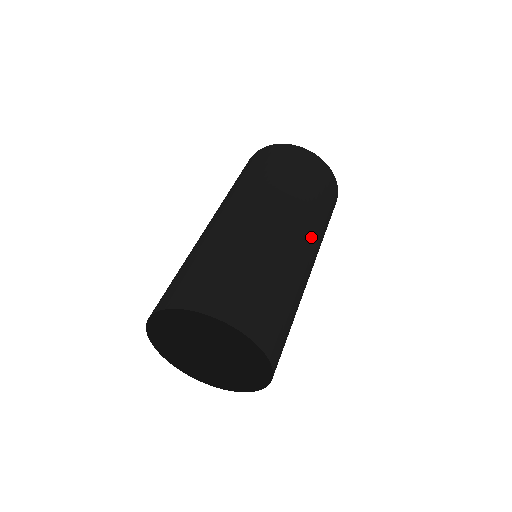
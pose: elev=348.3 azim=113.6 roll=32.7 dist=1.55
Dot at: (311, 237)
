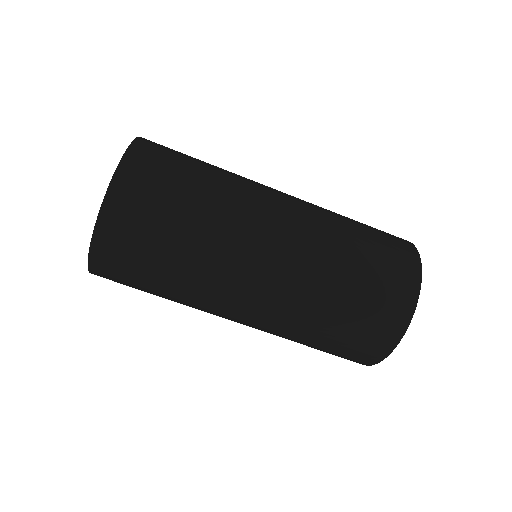
Dot at: (299, 240)
